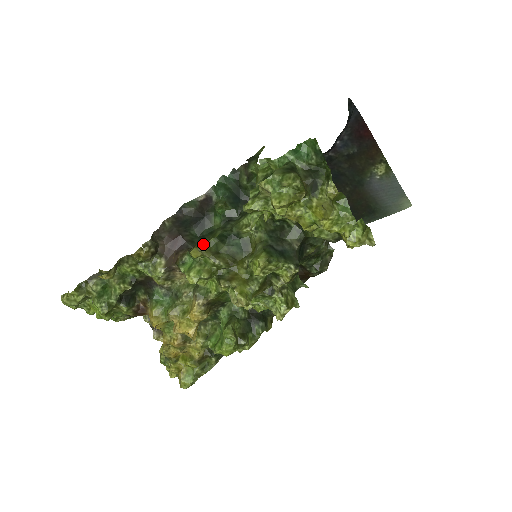
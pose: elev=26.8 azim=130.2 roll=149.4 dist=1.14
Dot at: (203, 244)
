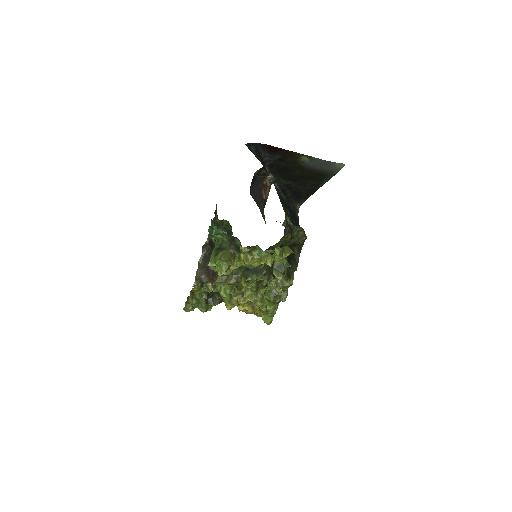
Dot at: (217, 277)
